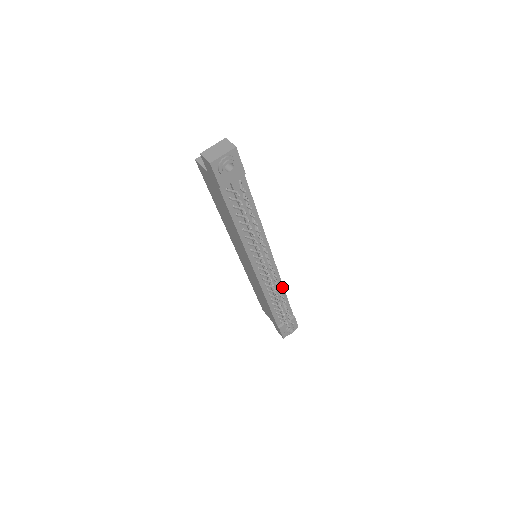
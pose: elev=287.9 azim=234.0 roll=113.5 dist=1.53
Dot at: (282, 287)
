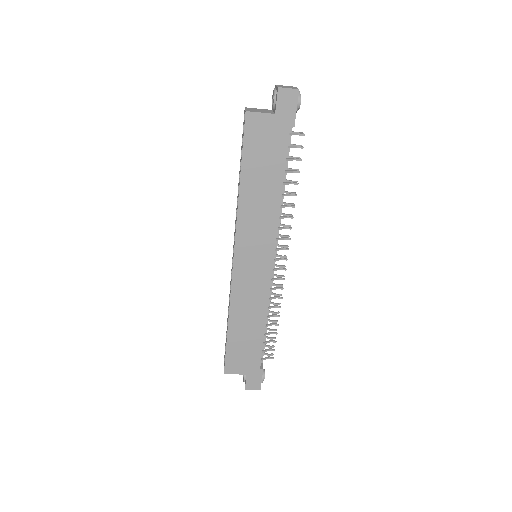
Dot at: occluded
